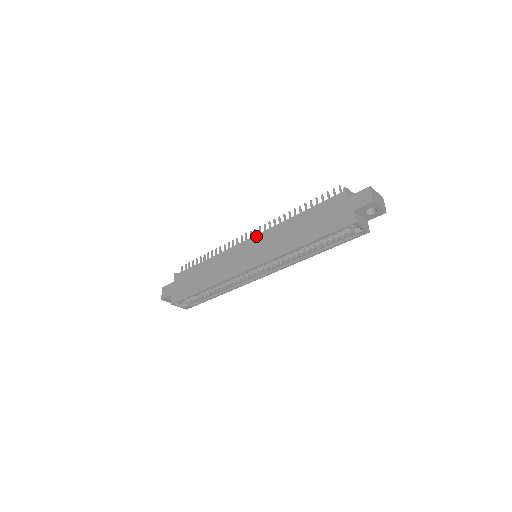
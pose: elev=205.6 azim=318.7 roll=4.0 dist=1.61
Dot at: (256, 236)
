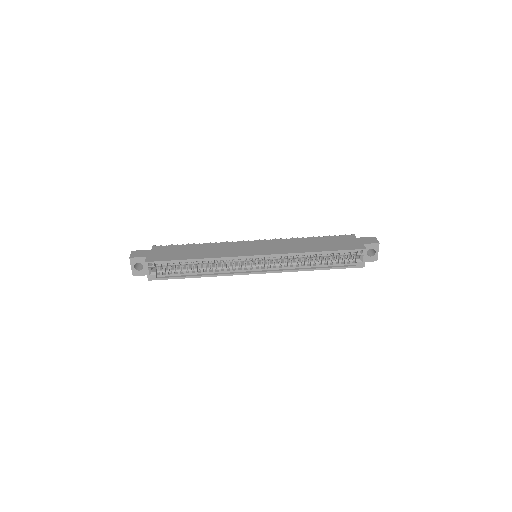
Dot at: (265, 240)
